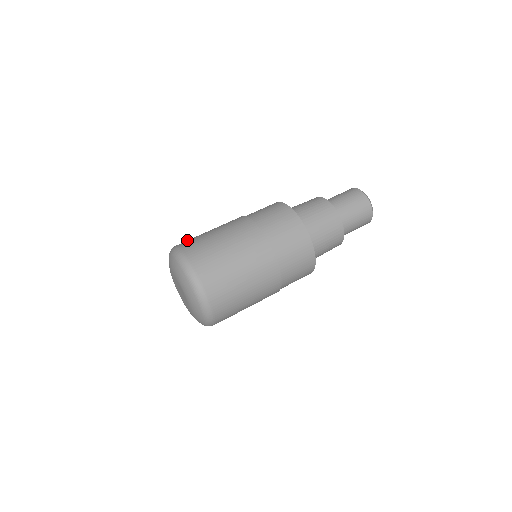
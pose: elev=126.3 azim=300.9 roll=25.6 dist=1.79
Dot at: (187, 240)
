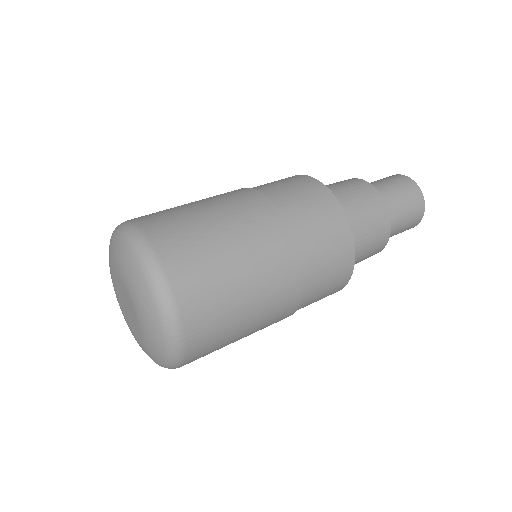
Dot at: occluded
